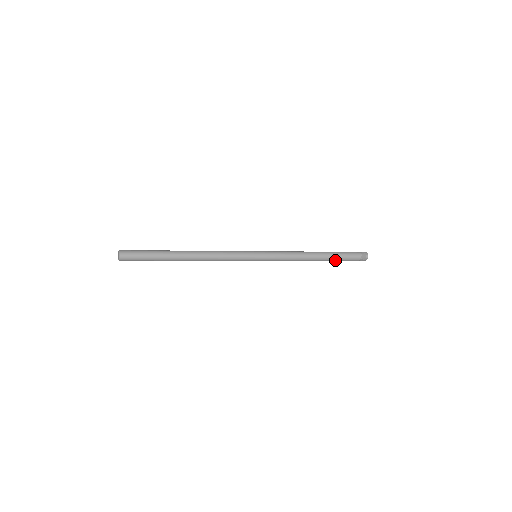
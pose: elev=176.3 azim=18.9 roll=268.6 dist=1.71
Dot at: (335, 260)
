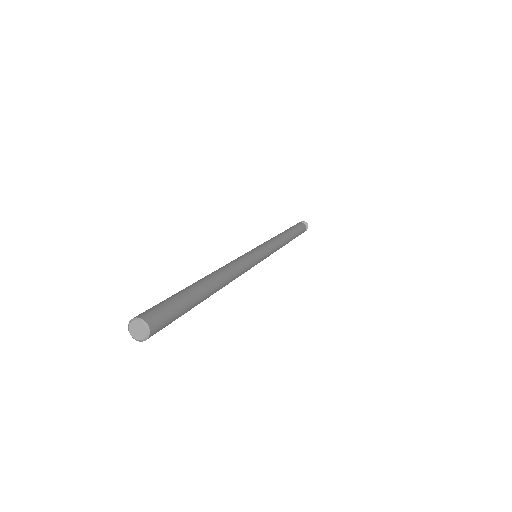
Dot at: occluded
